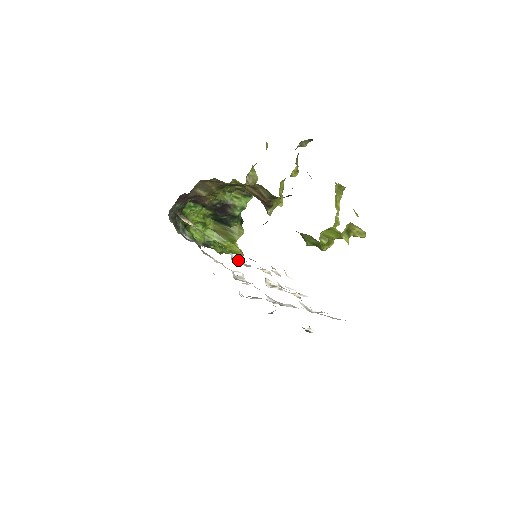
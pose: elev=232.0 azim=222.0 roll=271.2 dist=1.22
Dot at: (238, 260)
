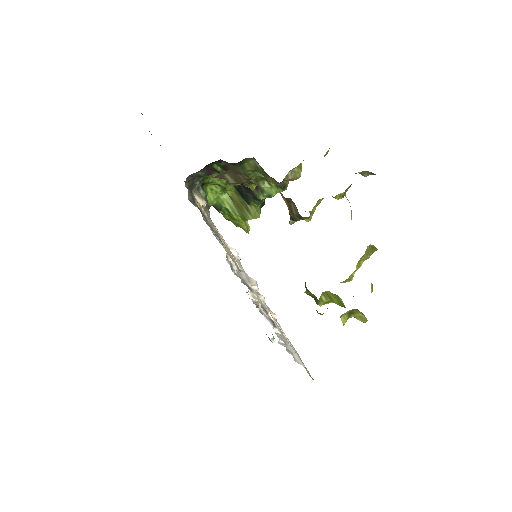
Dot at: occluded
